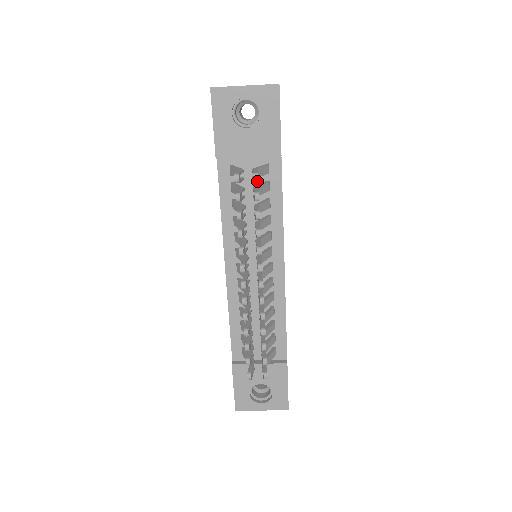
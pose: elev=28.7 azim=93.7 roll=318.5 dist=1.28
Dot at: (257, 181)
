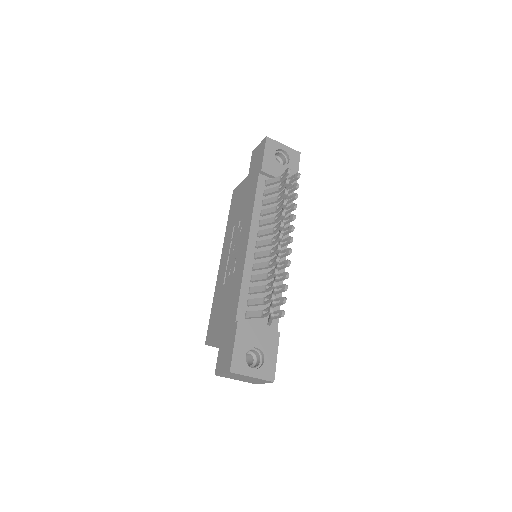
Dot at: (299, 177)
